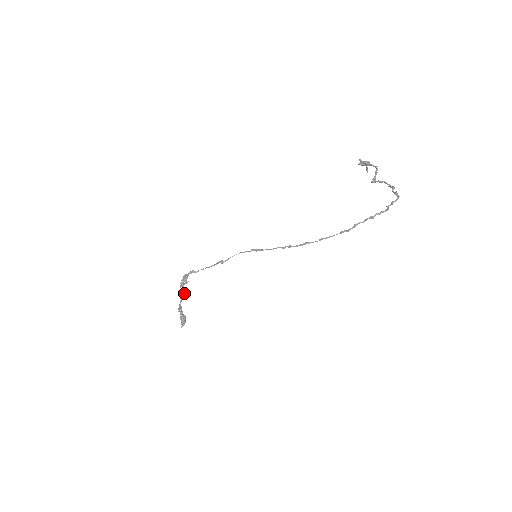
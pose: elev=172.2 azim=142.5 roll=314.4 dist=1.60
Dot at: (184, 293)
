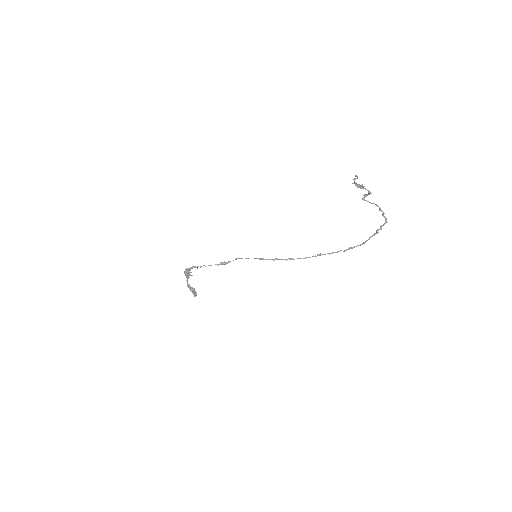
Dot at: (189, 277)
